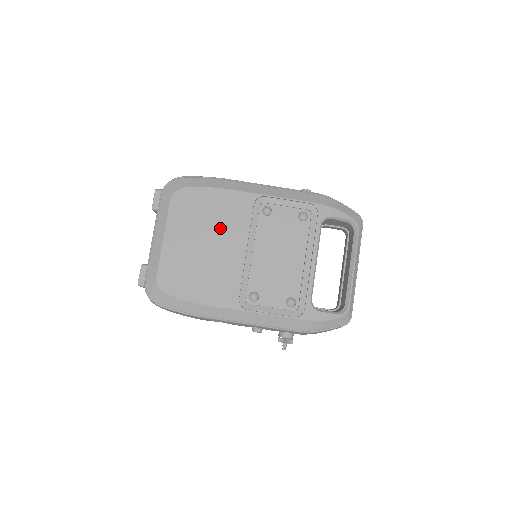
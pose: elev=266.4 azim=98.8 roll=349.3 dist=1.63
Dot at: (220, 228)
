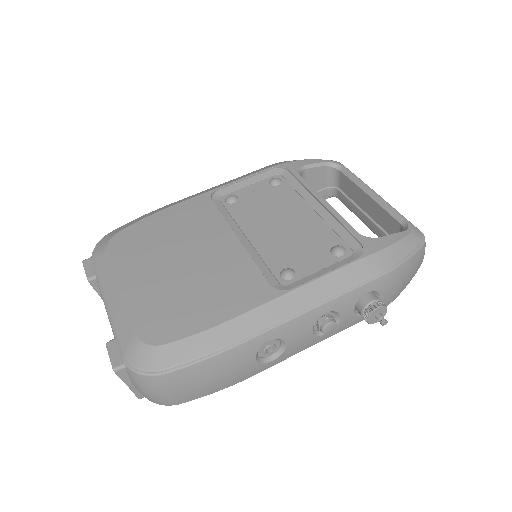
Dot at: (188, 238)
